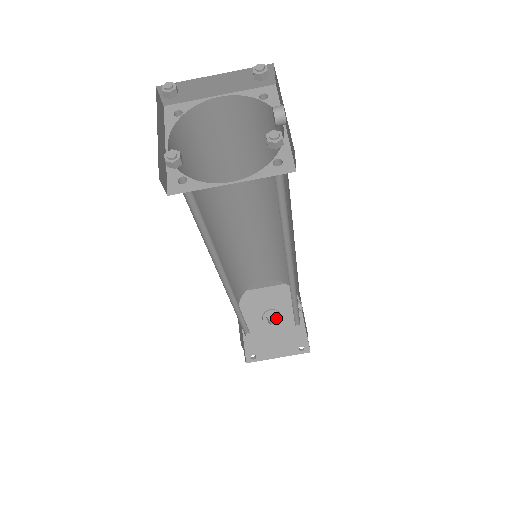
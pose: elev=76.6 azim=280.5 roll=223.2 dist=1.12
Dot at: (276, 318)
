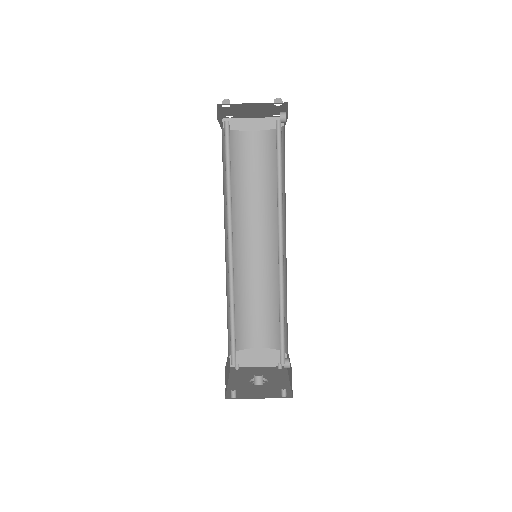
Dot at: occluded
